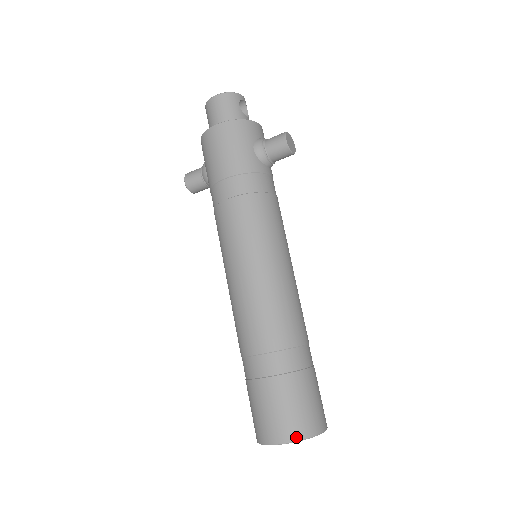
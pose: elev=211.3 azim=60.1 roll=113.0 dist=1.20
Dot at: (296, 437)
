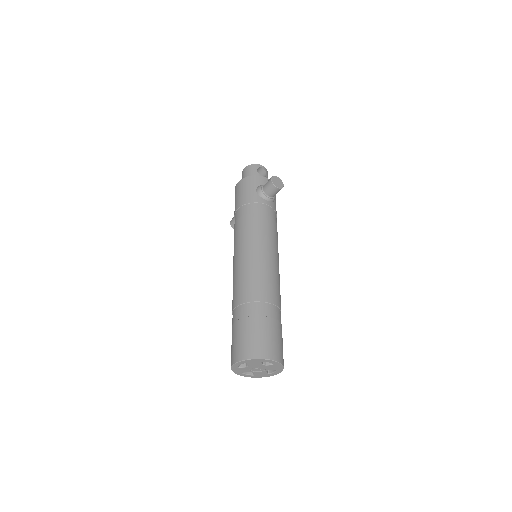
Dot at: (245, 357)
